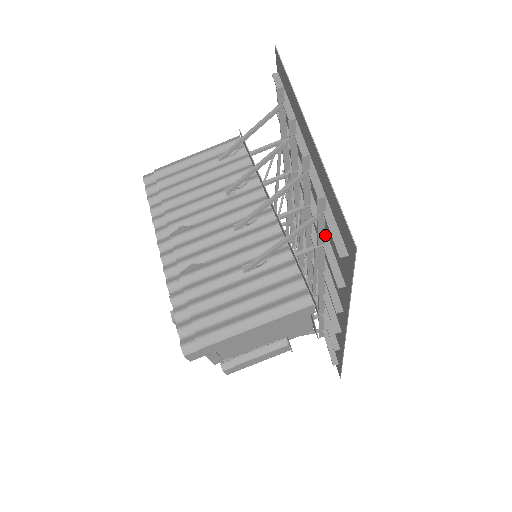
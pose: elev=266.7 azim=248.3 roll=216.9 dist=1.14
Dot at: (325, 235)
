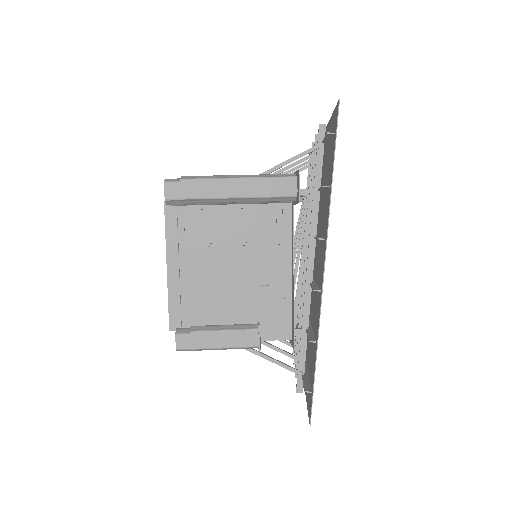
Dot at: occluded
